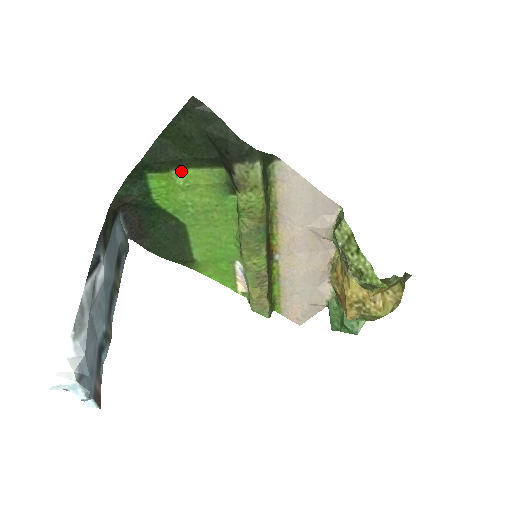
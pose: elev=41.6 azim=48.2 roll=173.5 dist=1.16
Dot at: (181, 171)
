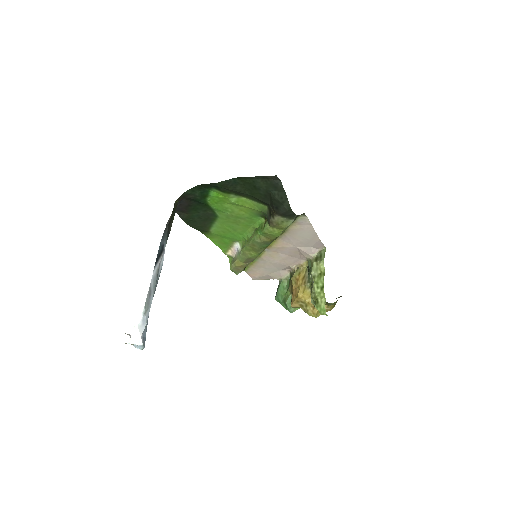
Dot at: (237, 196)
